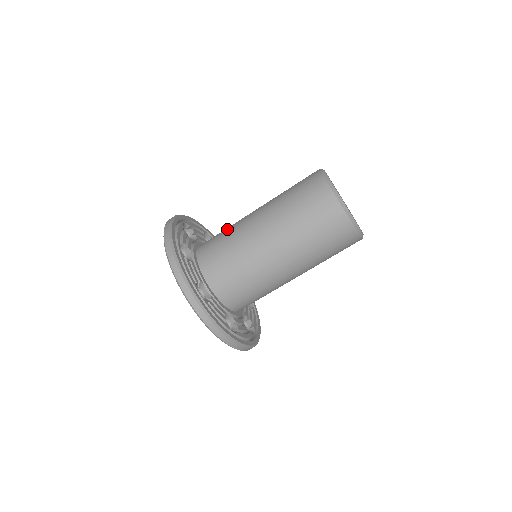
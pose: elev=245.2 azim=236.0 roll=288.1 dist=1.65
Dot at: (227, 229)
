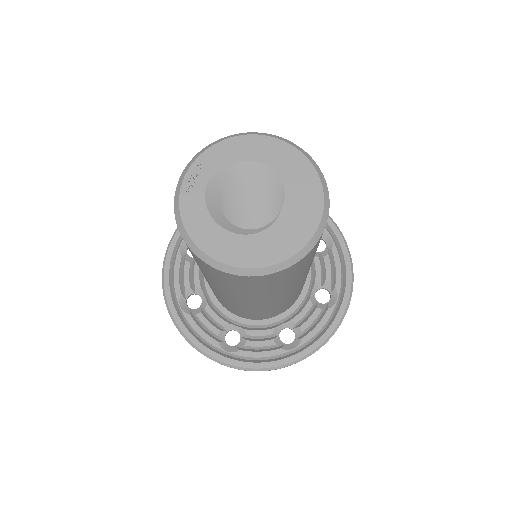
Dot at: occluded
